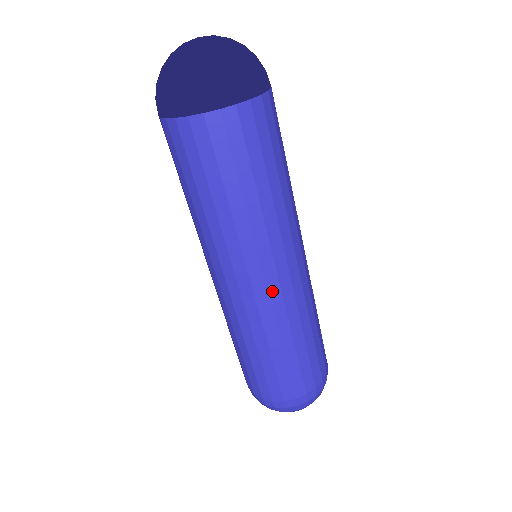
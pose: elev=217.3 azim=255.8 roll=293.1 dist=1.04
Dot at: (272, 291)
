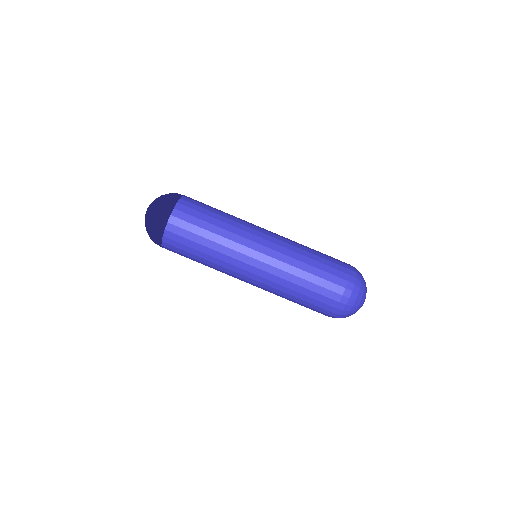
Dot at: (264, 260)
